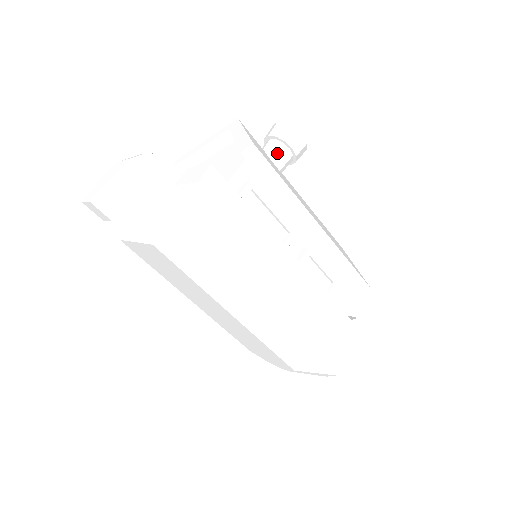
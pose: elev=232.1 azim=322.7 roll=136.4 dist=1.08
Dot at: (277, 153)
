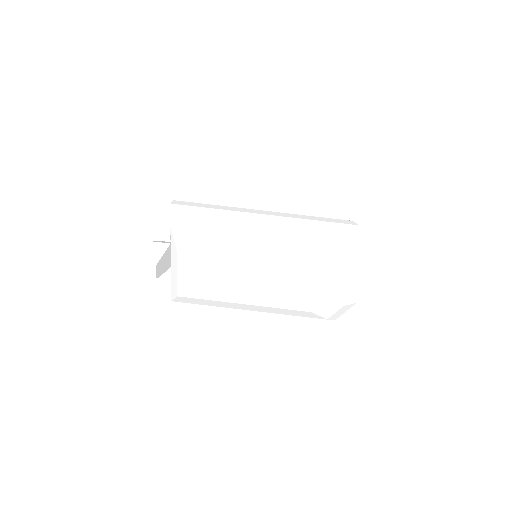
Dot at: occluded
